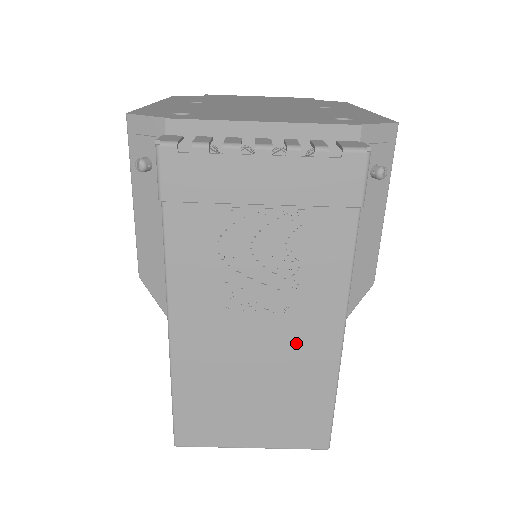
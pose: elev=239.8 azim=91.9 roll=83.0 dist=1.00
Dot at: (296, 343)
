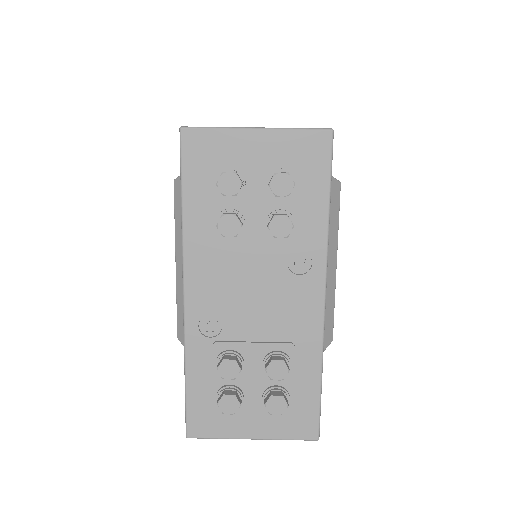
Dot at: occluded
